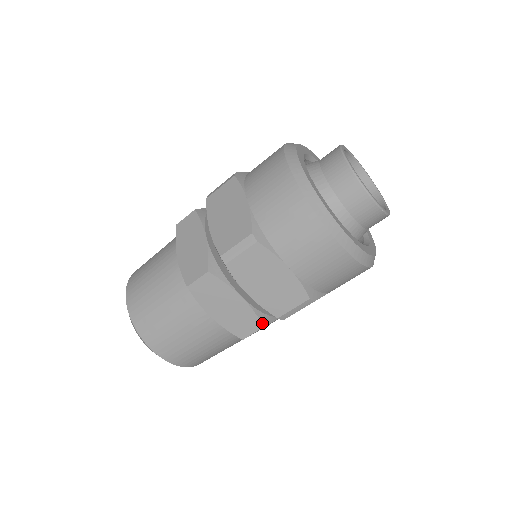
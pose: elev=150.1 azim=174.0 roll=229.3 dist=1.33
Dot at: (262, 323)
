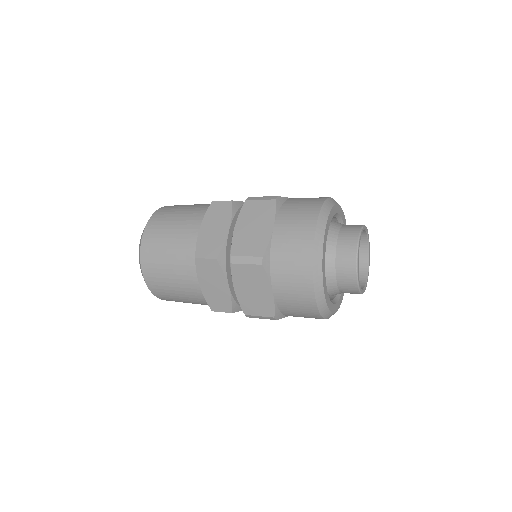
Dot at: (219, 256)
